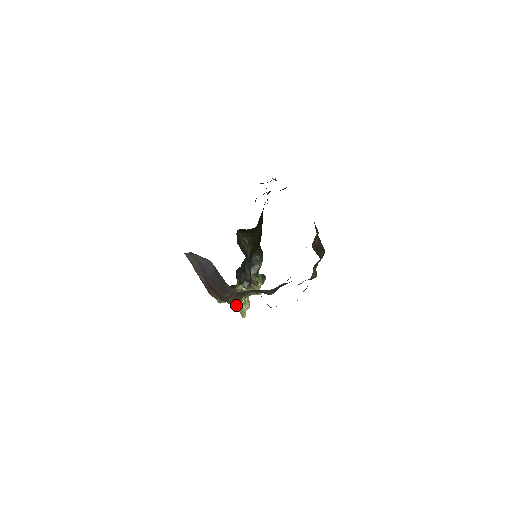
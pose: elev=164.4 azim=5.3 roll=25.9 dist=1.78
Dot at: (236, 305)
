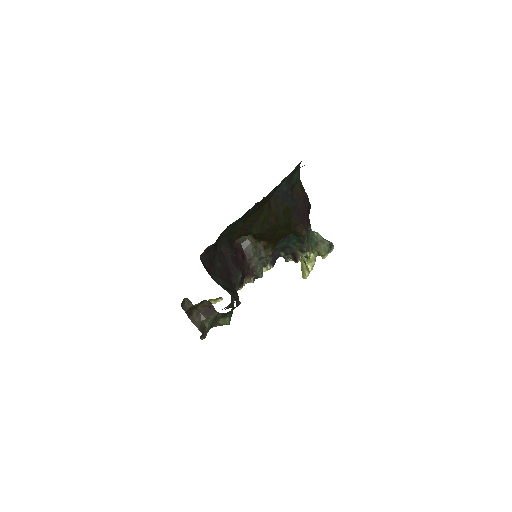
Dot at: (212, 302)
